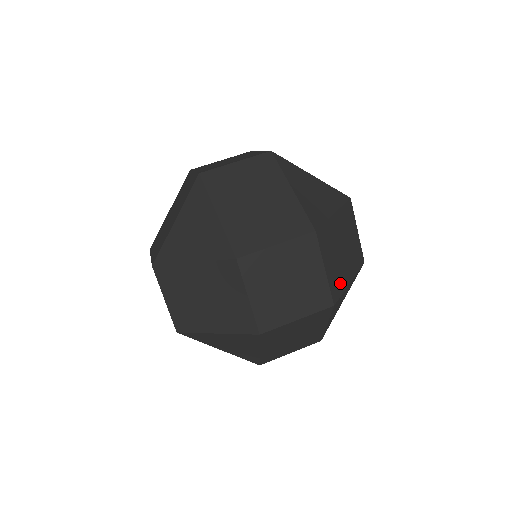
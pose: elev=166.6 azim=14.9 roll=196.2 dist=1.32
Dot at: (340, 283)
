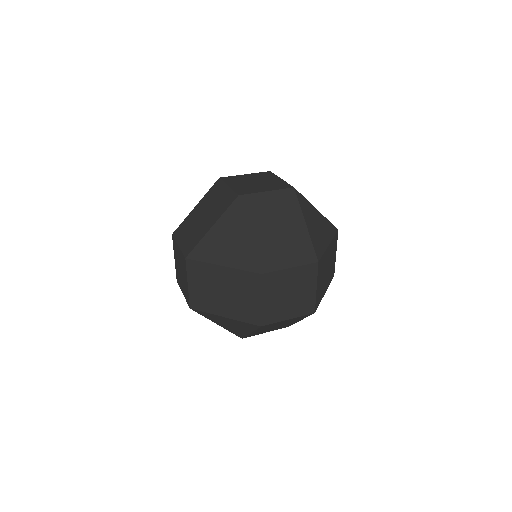
Dot at: (321, 296)
